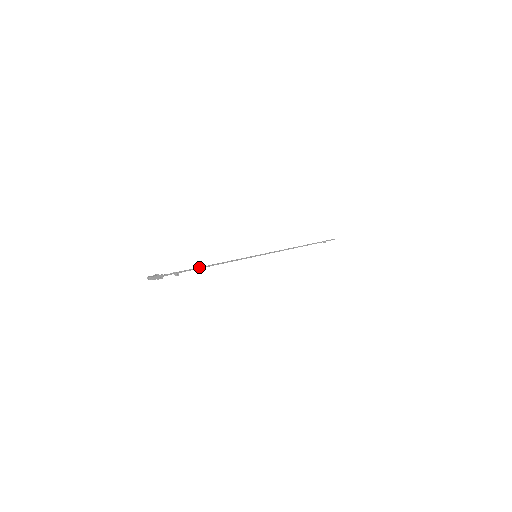
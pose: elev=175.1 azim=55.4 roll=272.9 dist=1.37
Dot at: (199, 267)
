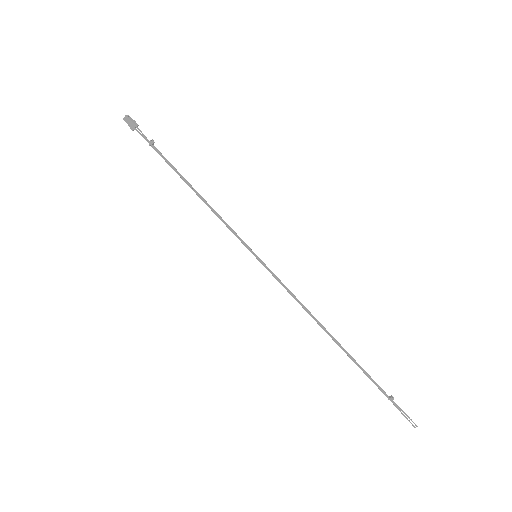
Dot at: (178, 172)
